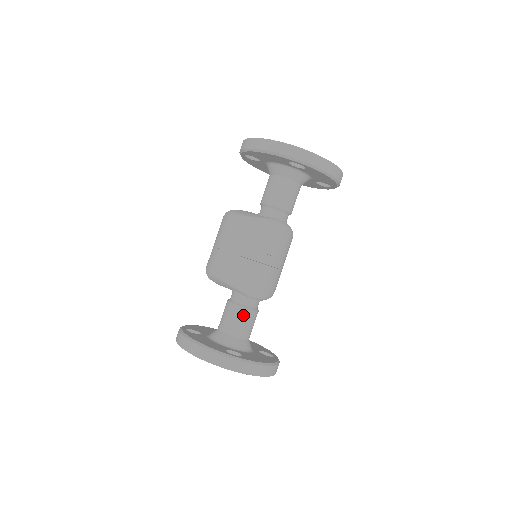
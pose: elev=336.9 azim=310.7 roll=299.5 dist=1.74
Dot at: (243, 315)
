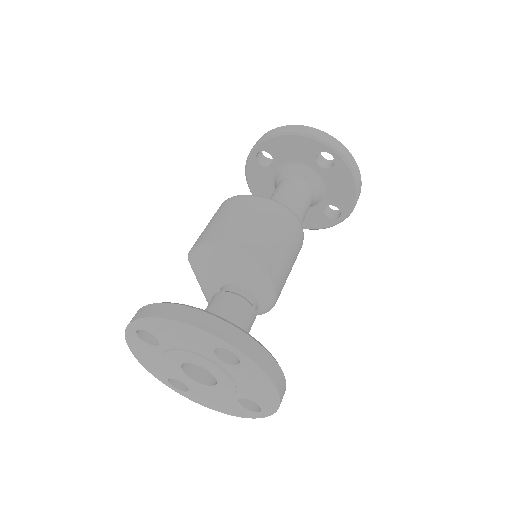
Dot at: (242, 308)
